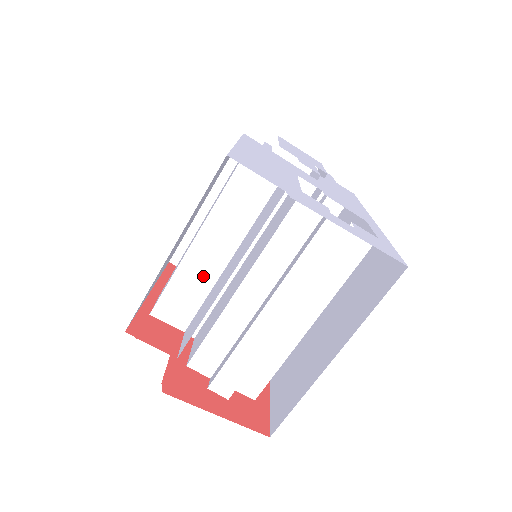
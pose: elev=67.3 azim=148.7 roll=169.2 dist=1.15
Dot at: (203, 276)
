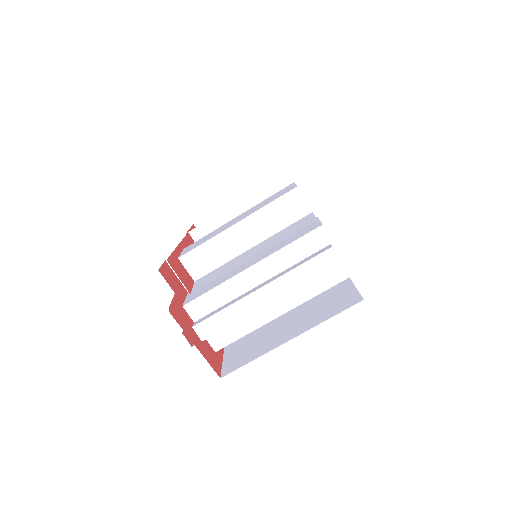
Dot at: (229, 249)
